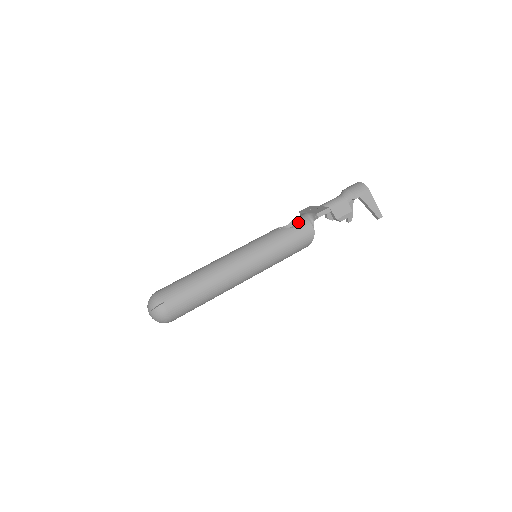
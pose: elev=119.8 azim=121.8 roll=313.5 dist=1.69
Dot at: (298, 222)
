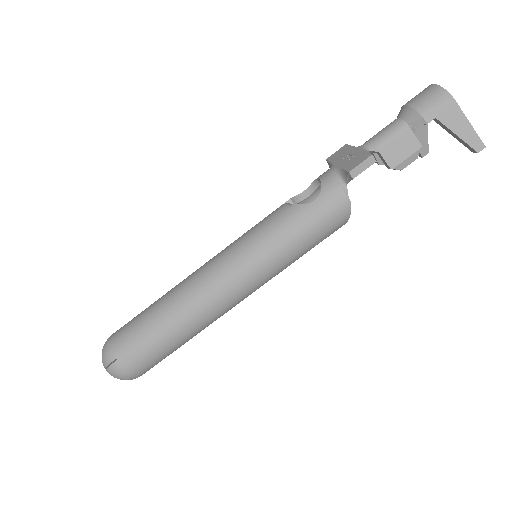
Dot at: occluded
